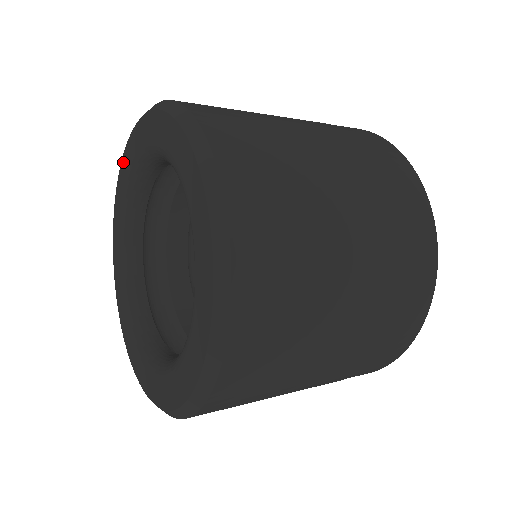
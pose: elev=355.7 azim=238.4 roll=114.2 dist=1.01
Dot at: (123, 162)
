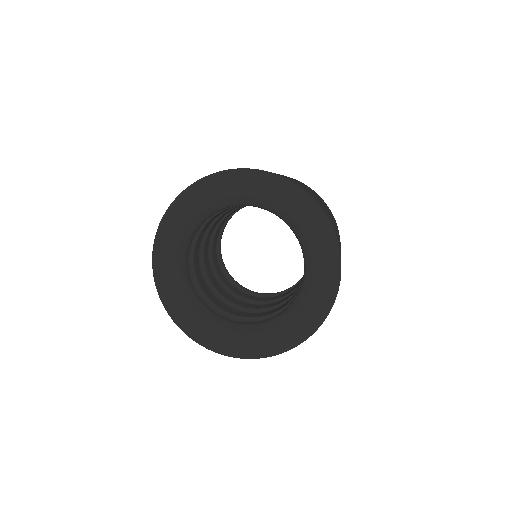
Dot at: (218, 182)
